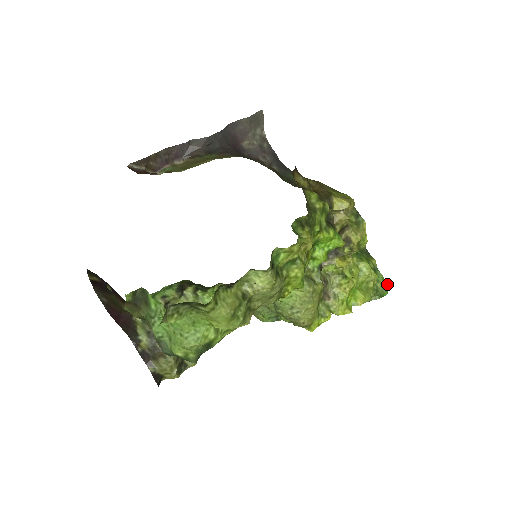
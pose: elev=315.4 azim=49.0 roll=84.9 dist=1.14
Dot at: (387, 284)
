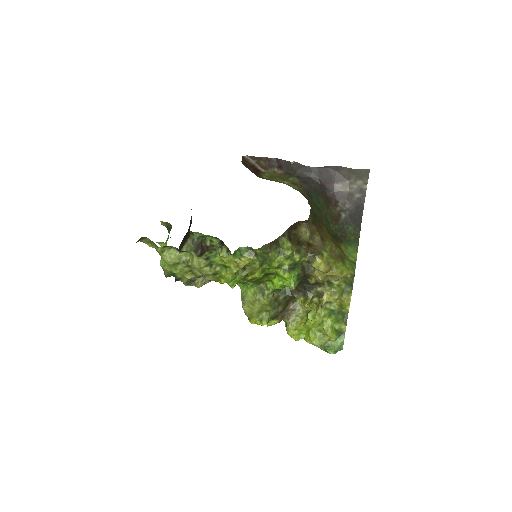
Dot at: occluded
